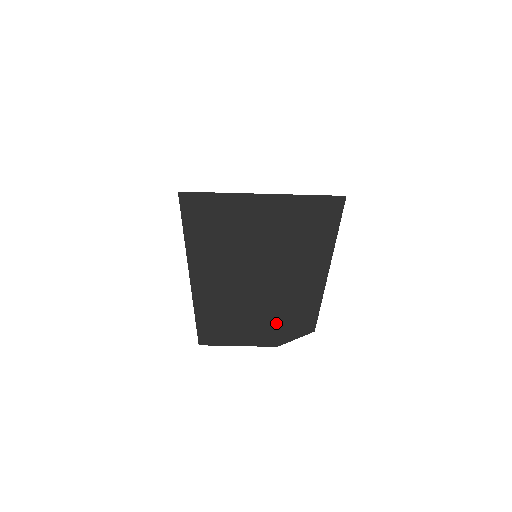
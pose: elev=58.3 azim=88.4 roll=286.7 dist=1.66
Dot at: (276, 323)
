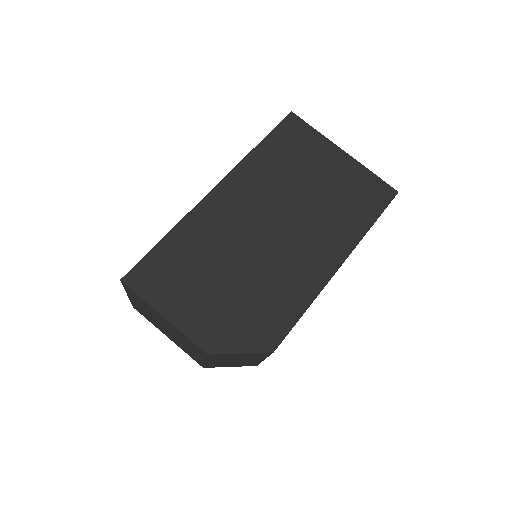
Dot at: (243, 303)
